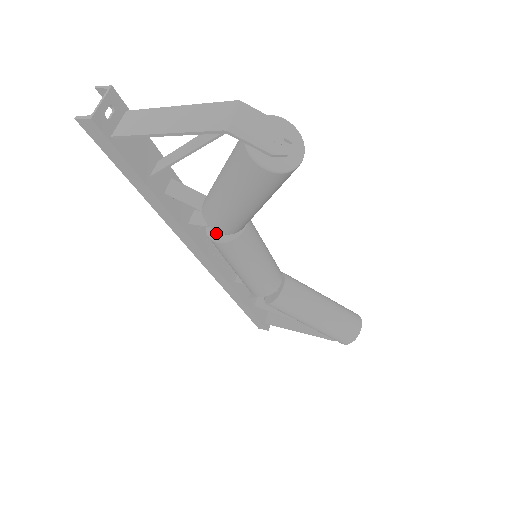
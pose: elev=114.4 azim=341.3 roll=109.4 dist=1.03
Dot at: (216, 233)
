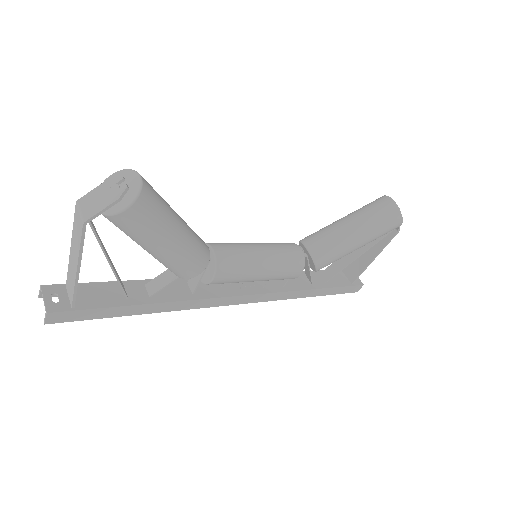
Dot at: (207, 276)
